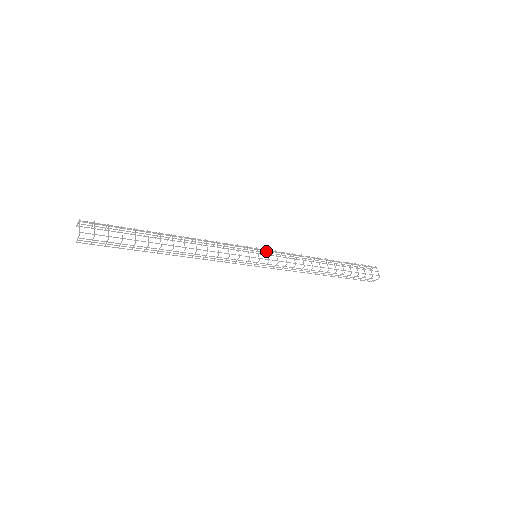
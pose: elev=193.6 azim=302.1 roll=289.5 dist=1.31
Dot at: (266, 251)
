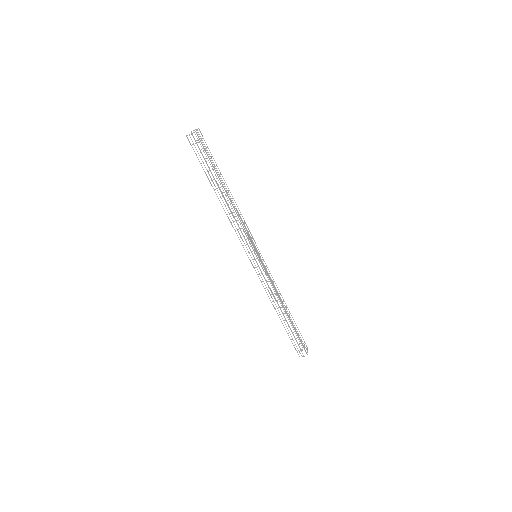
Dot at: (263, 260)
